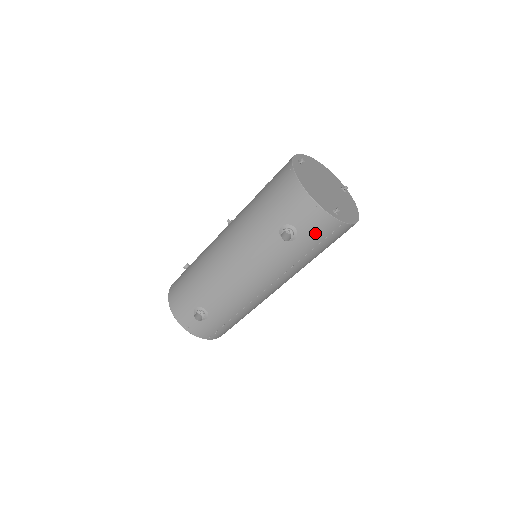
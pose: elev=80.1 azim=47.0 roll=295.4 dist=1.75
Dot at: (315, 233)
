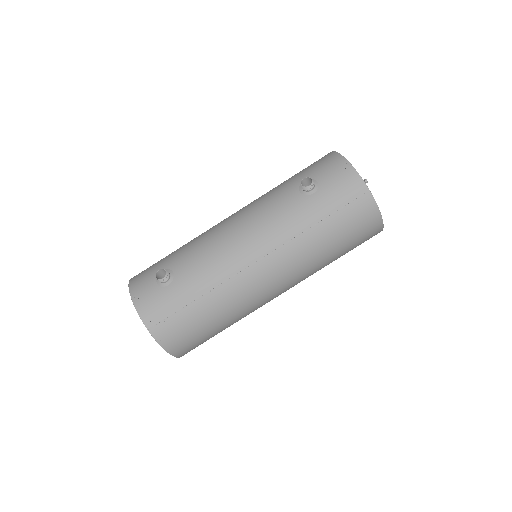
Dot at: (337, 192)
